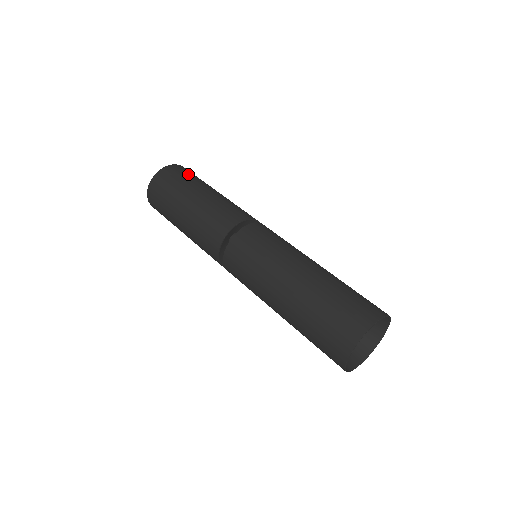
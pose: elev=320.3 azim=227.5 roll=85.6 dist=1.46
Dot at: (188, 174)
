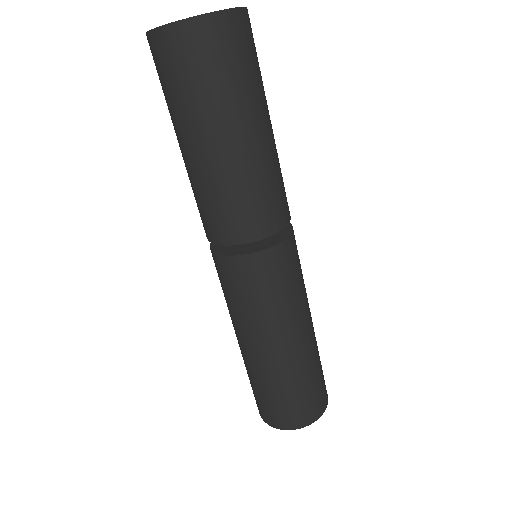
Dot at: (229, 66)
